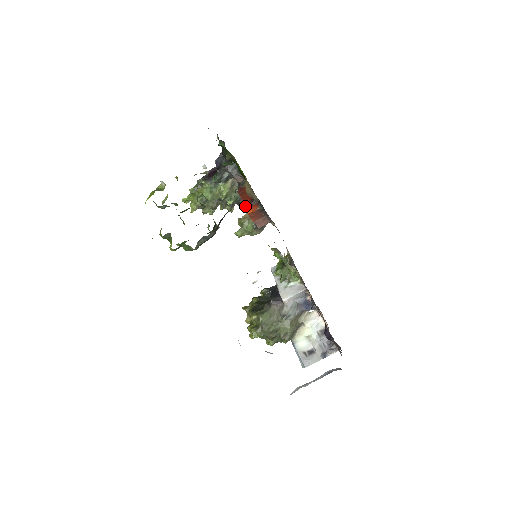
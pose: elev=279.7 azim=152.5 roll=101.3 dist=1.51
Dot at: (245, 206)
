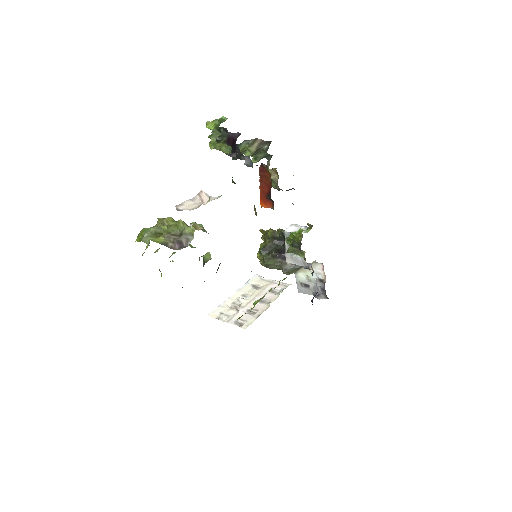
Dot at: (261, 196)
